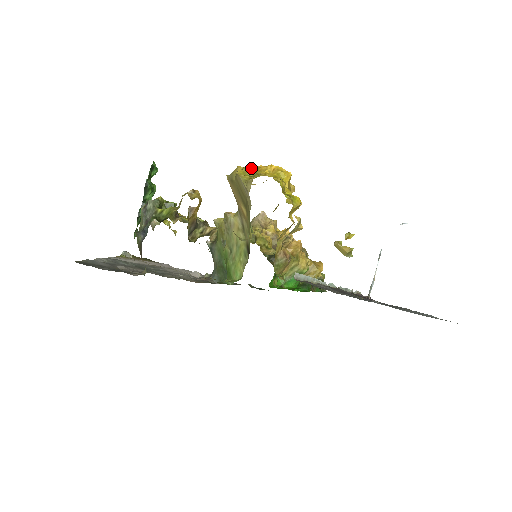
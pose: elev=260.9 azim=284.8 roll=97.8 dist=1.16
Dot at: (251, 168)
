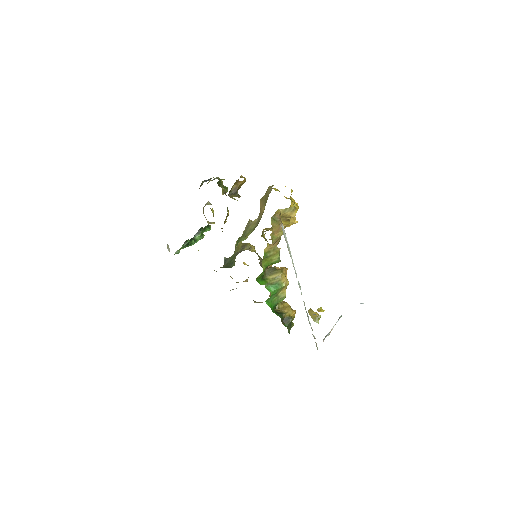
Dot at: (277, 189)
